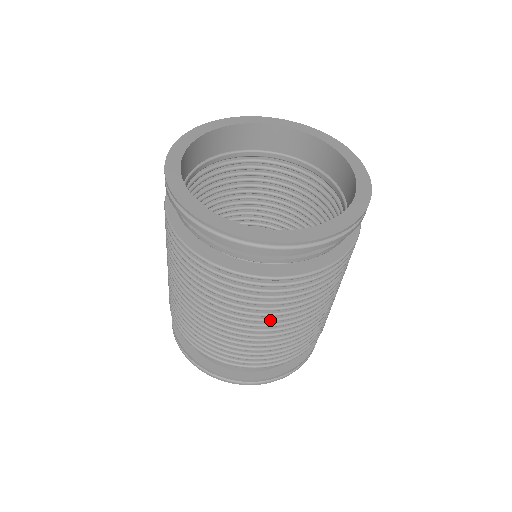
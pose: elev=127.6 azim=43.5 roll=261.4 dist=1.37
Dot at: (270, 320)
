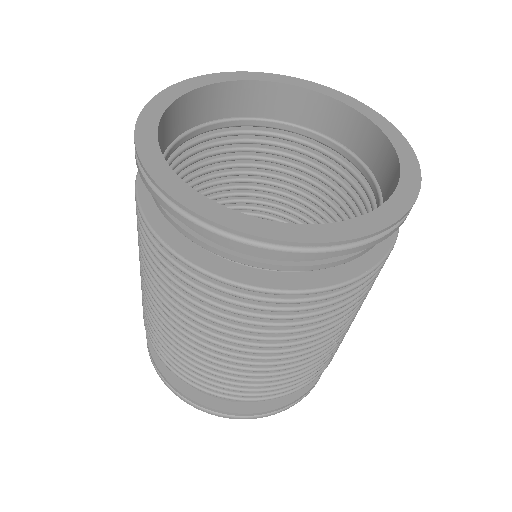
Dot at: (313, 339)
